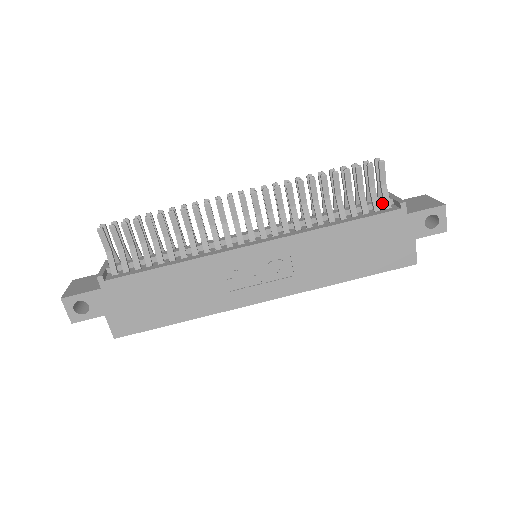
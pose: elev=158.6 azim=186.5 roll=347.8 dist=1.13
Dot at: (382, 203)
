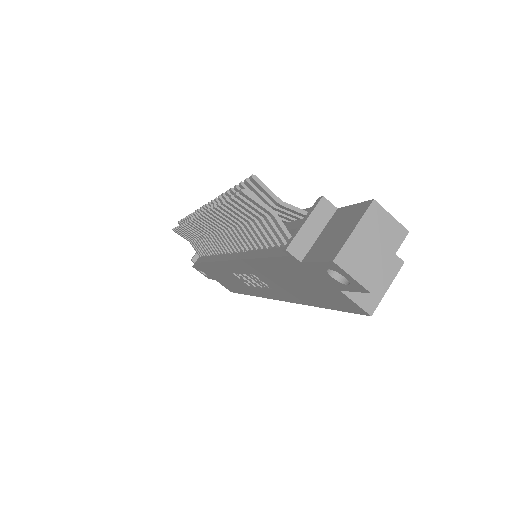
Dot at: (292, 231)
